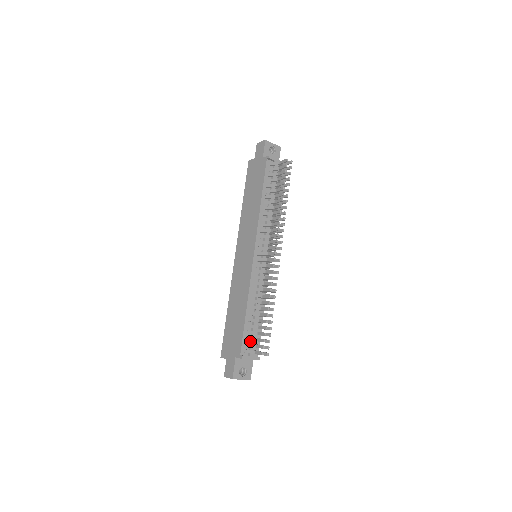
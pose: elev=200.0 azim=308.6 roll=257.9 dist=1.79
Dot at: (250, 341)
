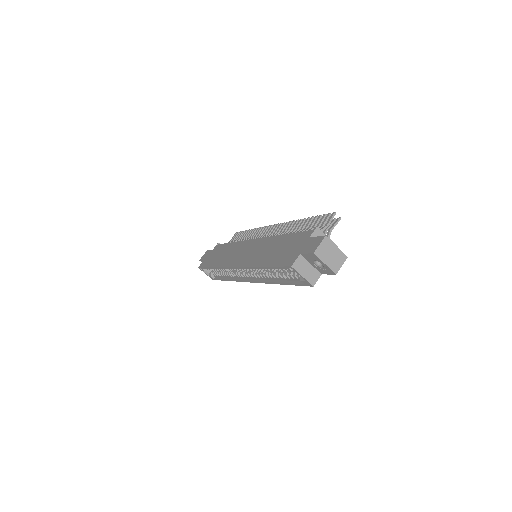
Dot at: occluded
